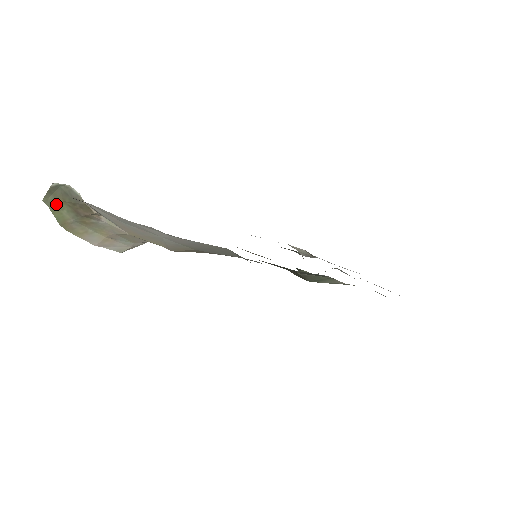
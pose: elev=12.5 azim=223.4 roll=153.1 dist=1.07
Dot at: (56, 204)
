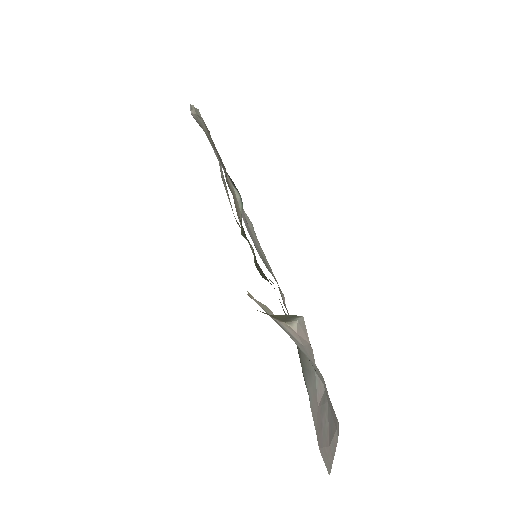
Dot at: occluded
